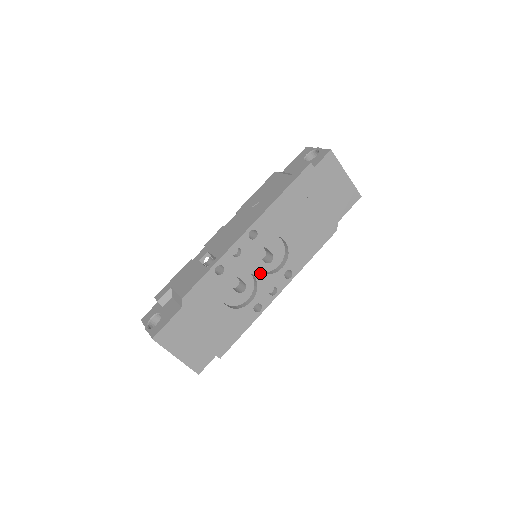
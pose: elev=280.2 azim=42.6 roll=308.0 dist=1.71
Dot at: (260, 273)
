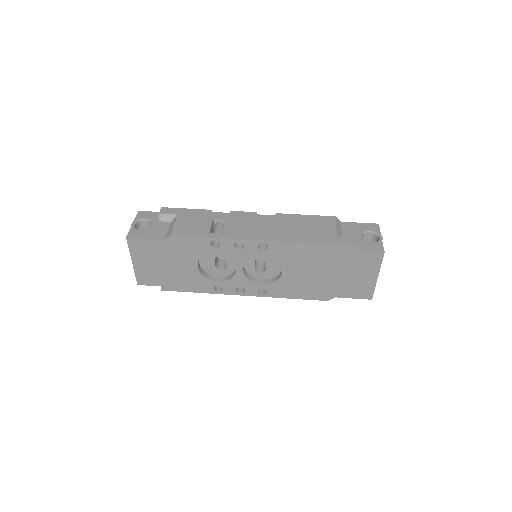
Dot at: (243, 272)
